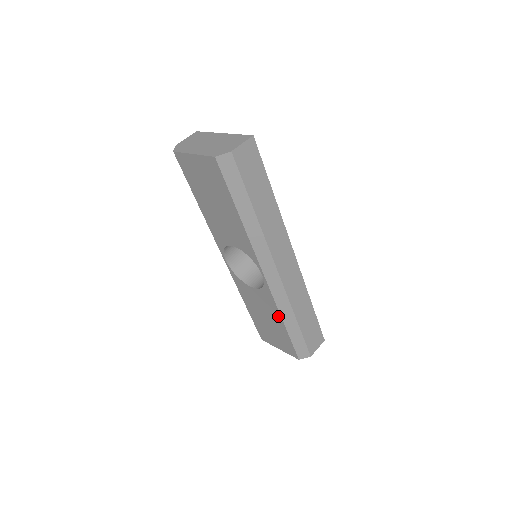
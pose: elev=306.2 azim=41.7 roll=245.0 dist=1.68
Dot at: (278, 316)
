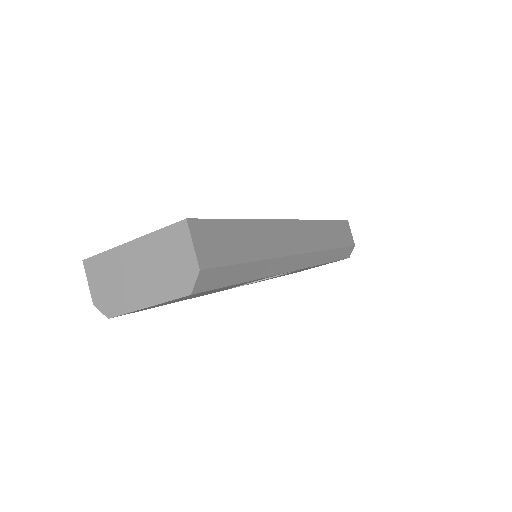
Dot at: occluded
